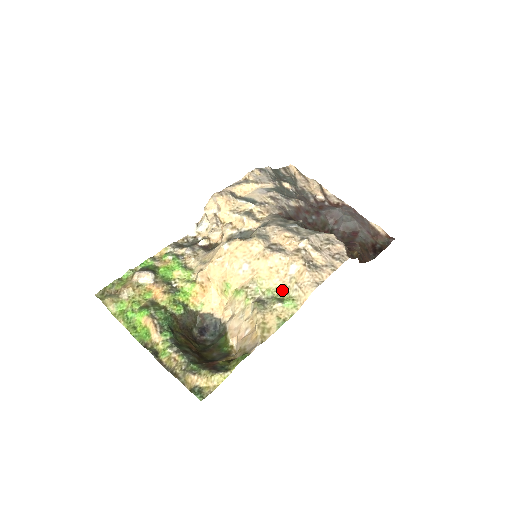
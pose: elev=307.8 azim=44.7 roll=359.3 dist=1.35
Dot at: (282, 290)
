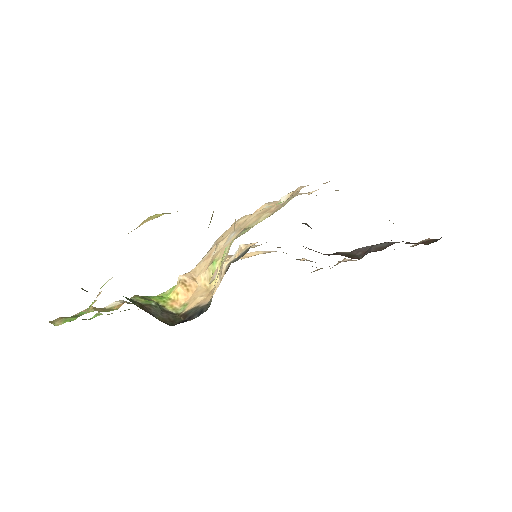
Dot at: occluded
